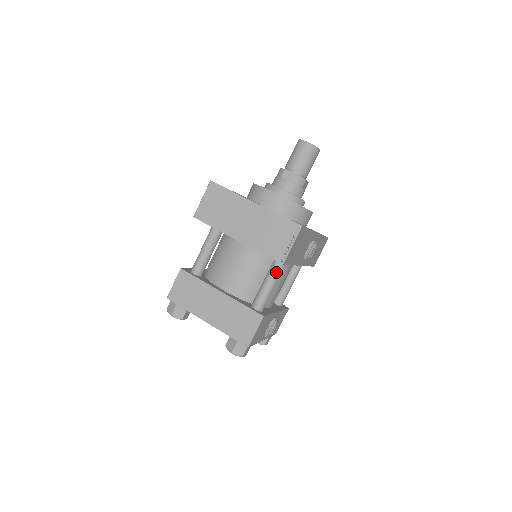
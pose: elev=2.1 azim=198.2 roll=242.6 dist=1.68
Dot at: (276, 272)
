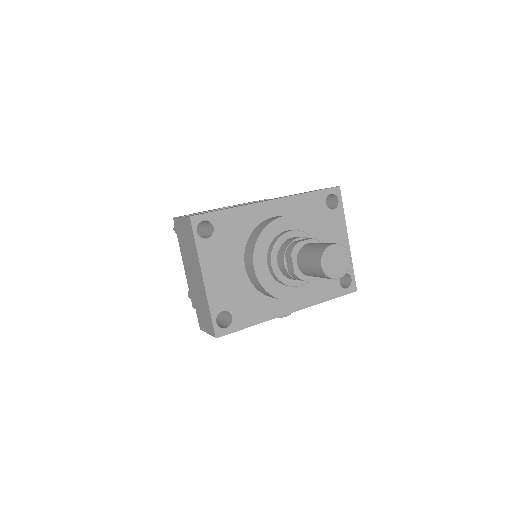
Dot at: occluded
